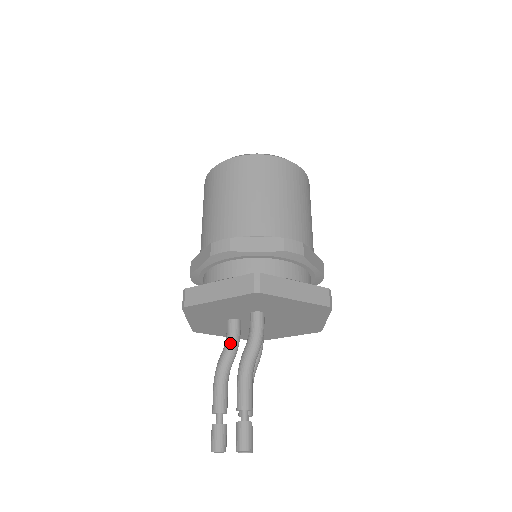
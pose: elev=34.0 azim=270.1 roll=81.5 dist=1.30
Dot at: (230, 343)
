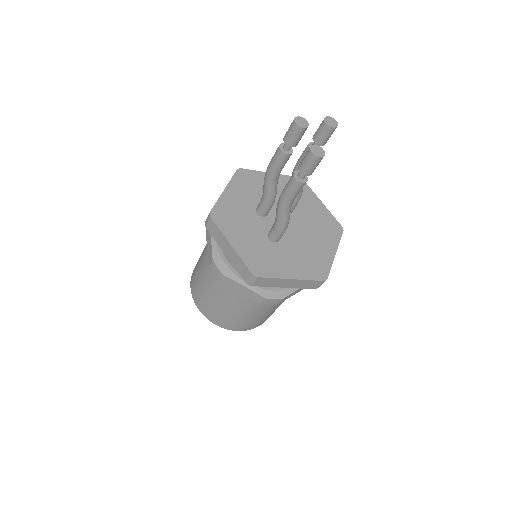
Dot at: occluded
